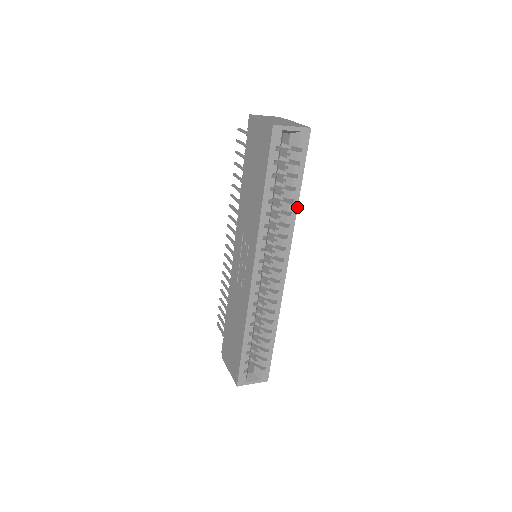
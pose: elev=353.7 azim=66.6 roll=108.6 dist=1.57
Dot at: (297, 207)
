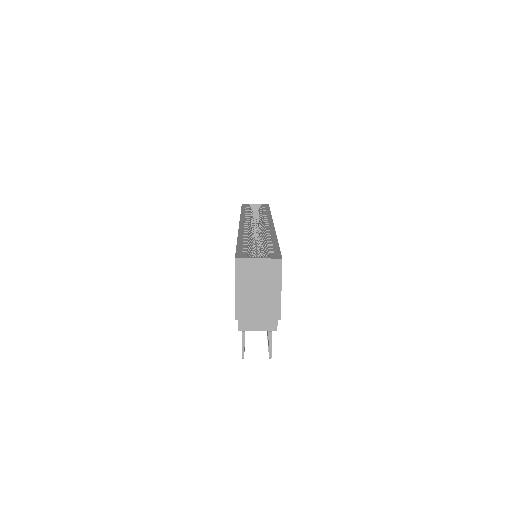
Dot at: (270, 213)
